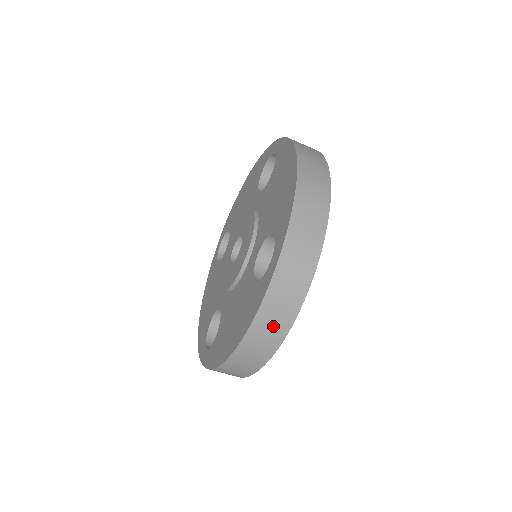
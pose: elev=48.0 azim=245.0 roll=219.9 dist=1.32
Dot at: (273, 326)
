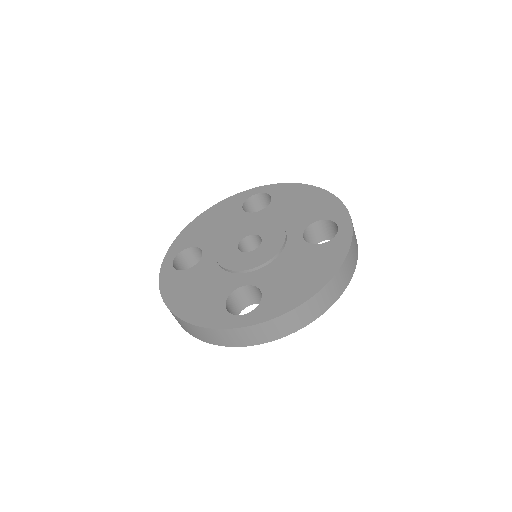
Dot at: (349, 269)
